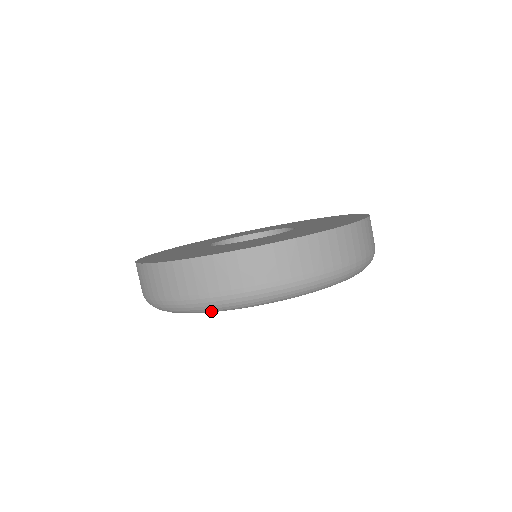
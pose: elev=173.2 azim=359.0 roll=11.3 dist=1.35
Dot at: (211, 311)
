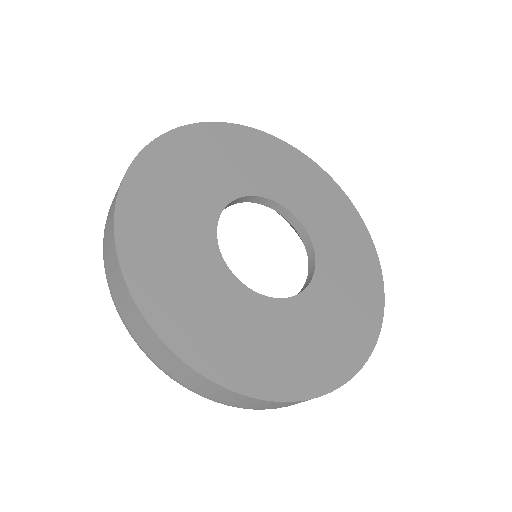
Dot at: occluded
